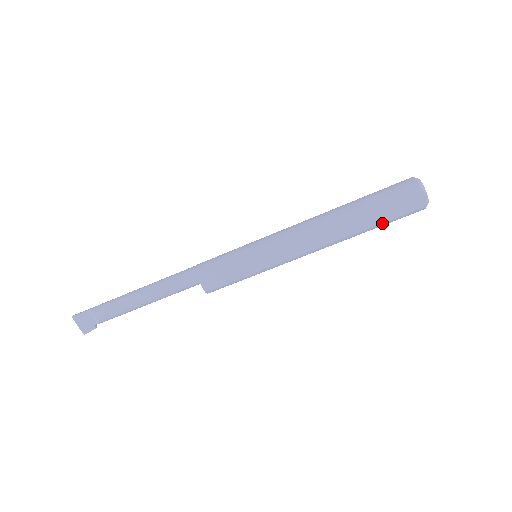
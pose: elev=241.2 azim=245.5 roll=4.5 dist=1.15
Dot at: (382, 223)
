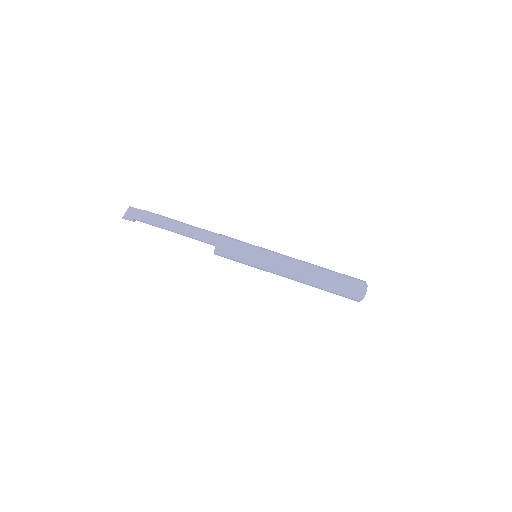
Dot at: (336, 285)
